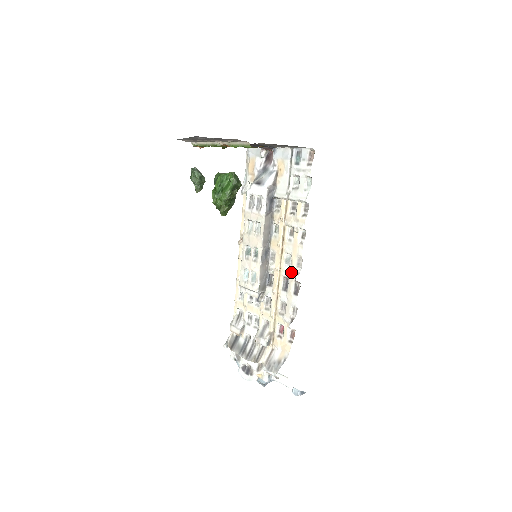
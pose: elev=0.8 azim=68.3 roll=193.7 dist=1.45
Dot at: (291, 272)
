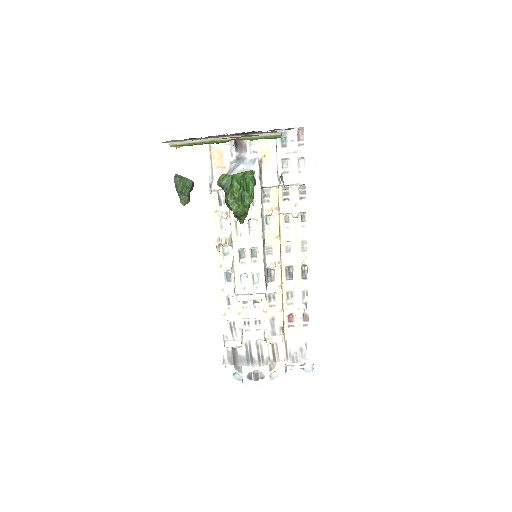
Dot at: (296, 259)
